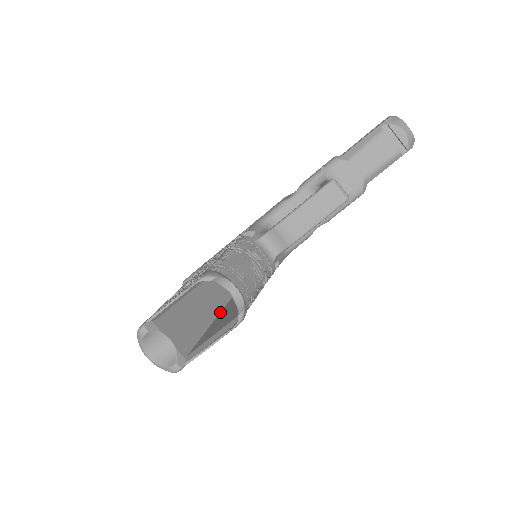
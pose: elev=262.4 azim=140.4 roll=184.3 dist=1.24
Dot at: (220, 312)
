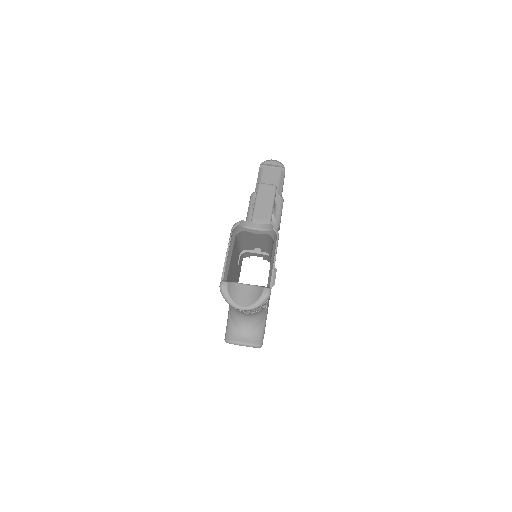
Dot at: occluded
